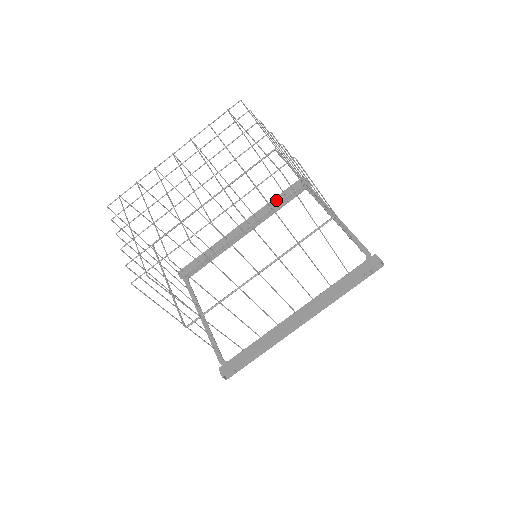
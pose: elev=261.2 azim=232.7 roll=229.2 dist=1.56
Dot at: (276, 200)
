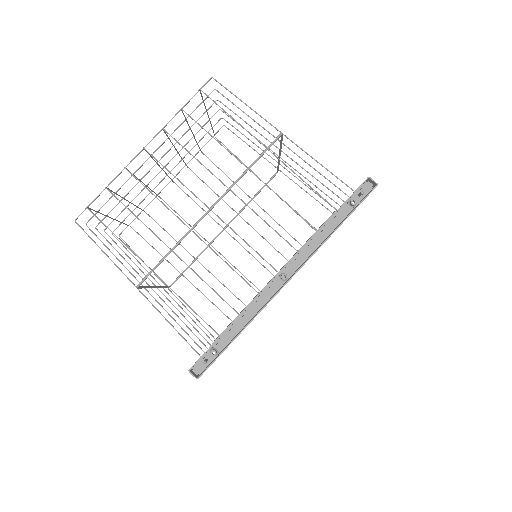
Dot at: (307, 240)
